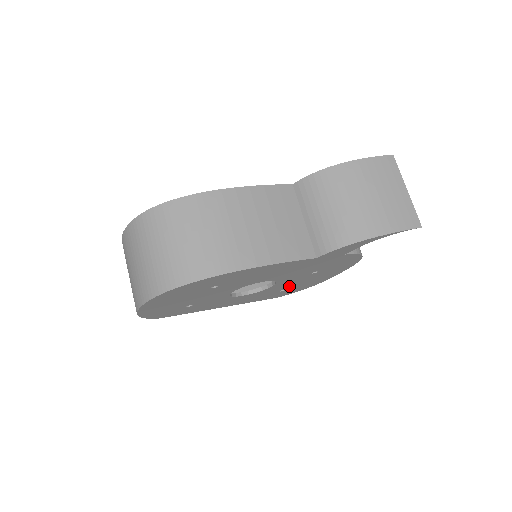
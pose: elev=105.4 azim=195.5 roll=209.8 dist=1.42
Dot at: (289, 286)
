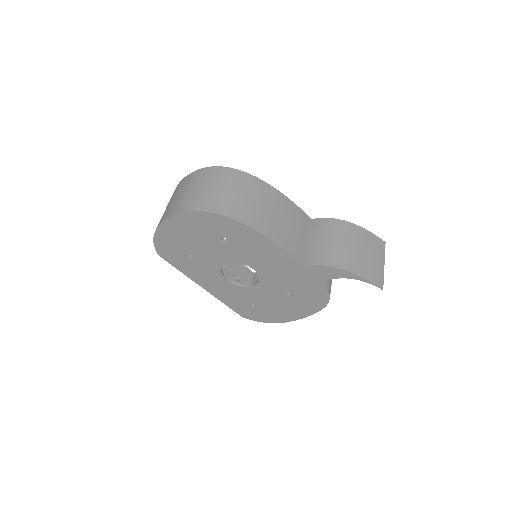
Dot at: (261, 302)
